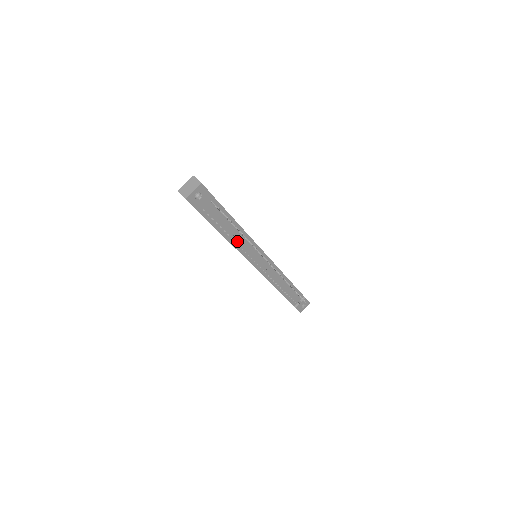
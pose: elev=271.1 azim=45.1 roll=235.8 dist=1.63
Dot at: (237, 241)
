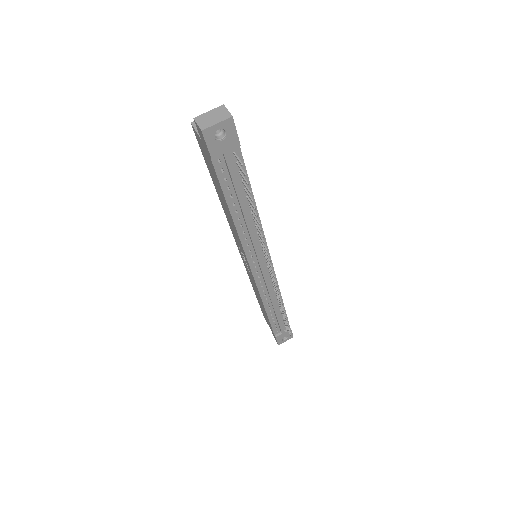
Dot at: (244, 225)
